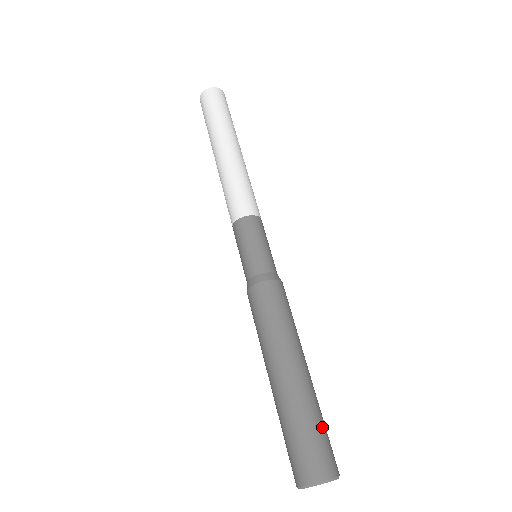
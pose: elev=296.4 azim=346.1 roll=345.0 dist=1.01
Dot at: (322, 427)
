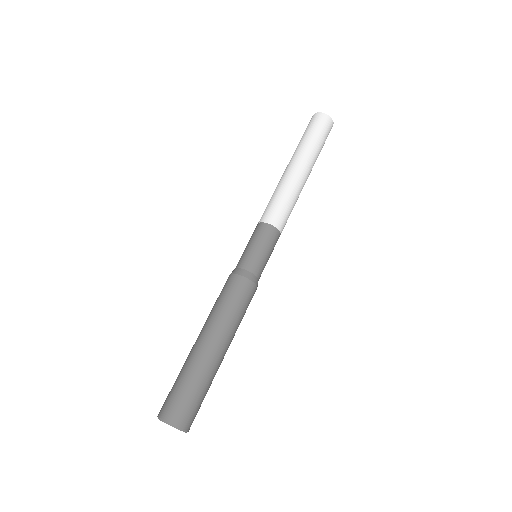
Dot at: (197, 393)
